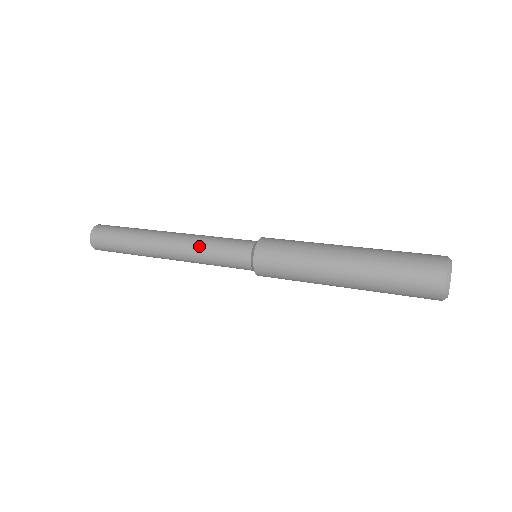
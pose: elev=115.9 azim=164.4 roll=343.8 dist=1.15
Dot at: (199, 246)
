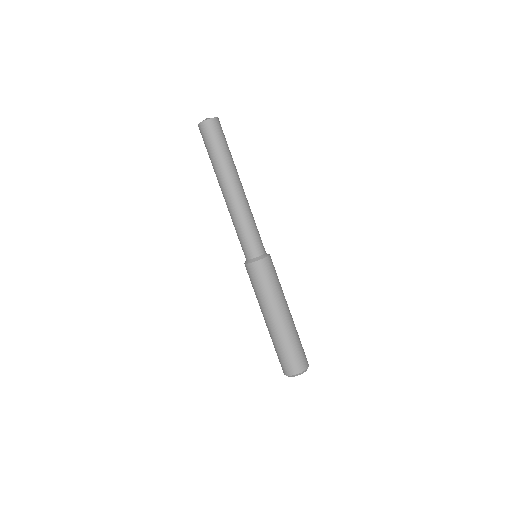
Dot at: (240, 219)
